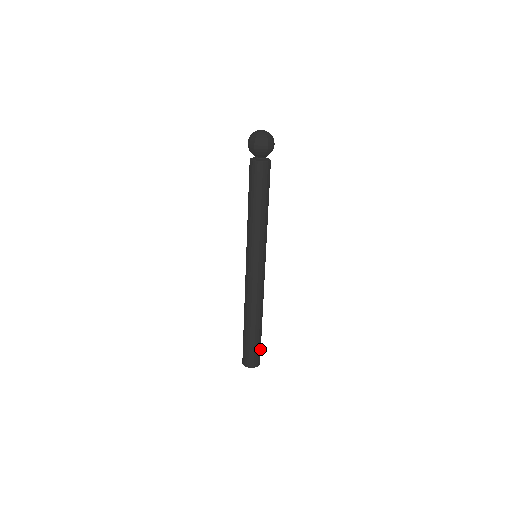
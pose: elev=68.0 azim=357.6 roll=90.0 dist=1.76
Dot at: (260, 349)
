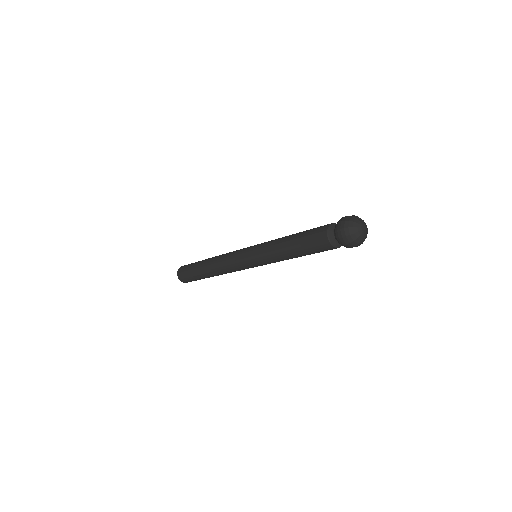
Dot at: occluded
